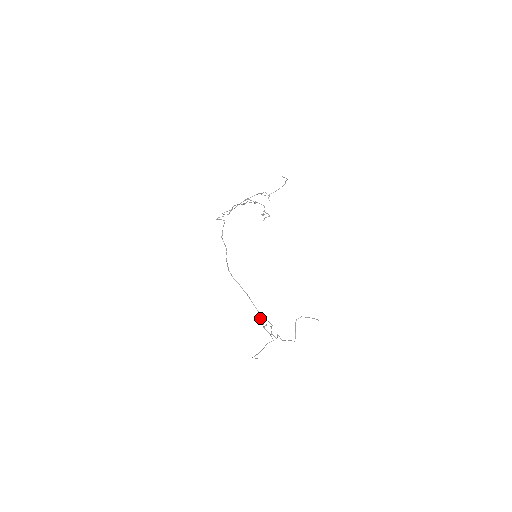
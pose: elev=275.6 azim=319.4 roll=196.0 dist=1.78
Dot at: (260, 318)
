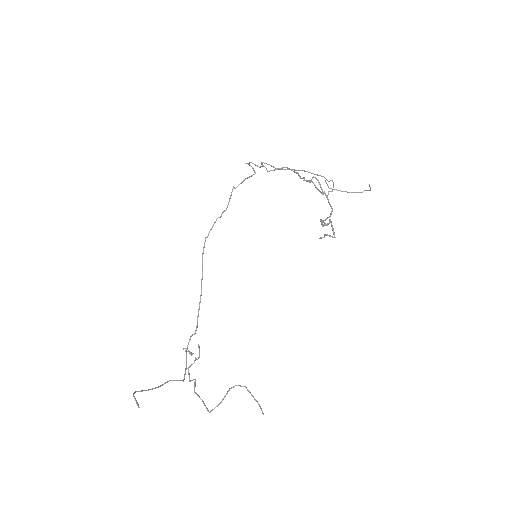
Dot at: (192, 335)
